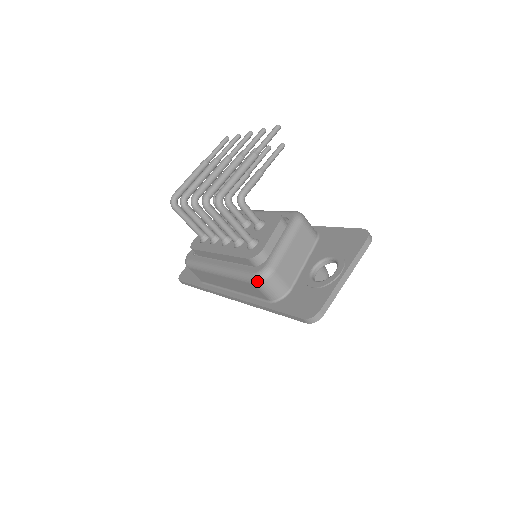
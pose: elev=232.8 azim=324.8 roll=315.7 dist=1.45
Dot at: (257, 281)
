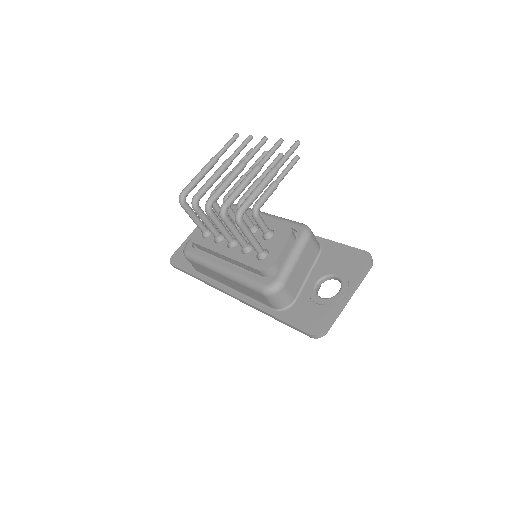
Dot at: (267, 293)
